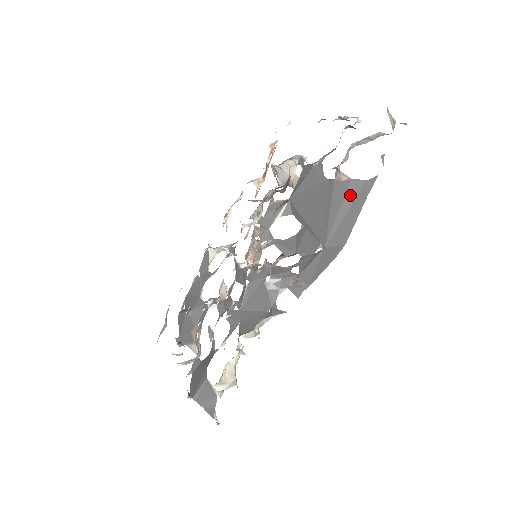
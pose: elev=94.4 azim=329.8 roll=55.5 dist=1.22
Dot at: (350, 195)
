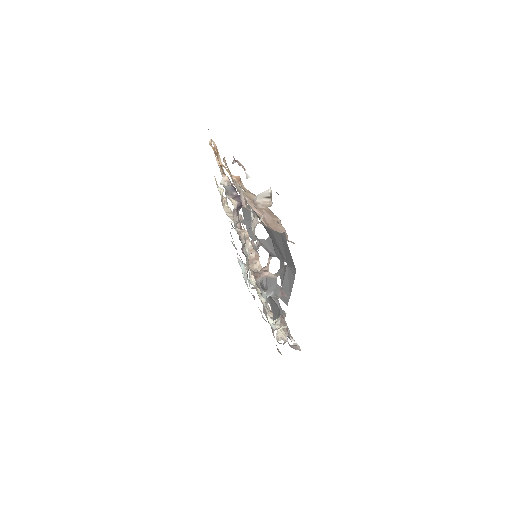
Dot at: (278, 239)
